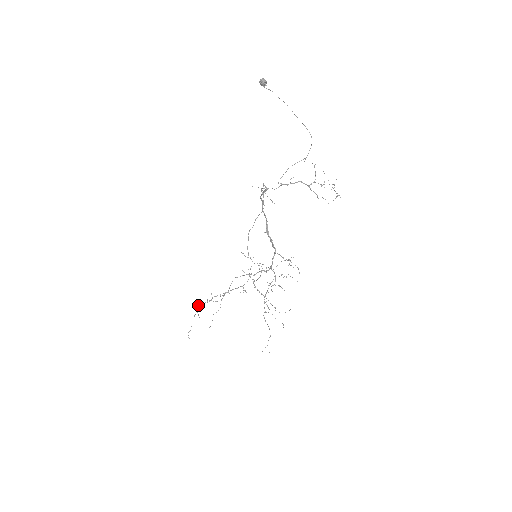
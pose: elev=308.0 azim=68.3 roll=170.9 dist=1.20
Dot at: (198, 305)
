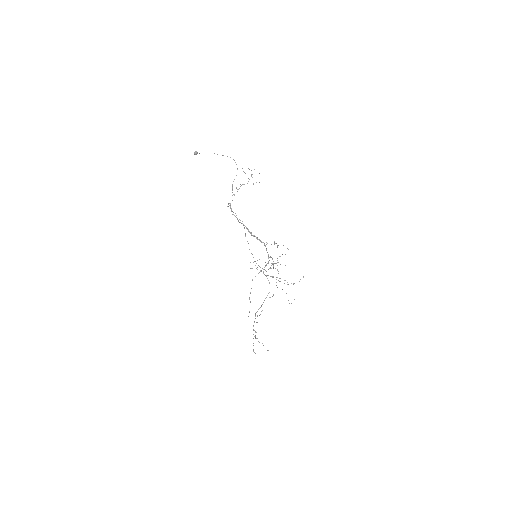
Dot at: (253, 330)
